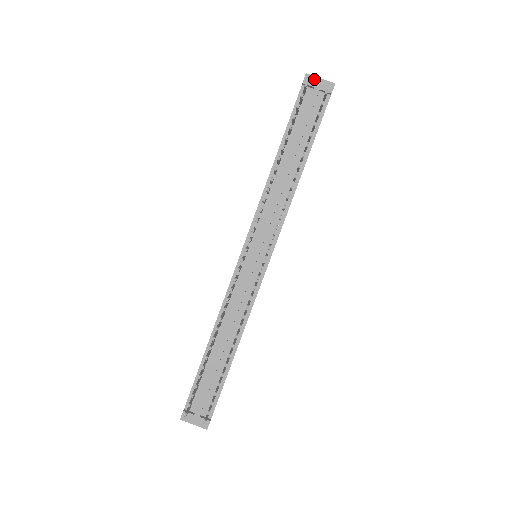
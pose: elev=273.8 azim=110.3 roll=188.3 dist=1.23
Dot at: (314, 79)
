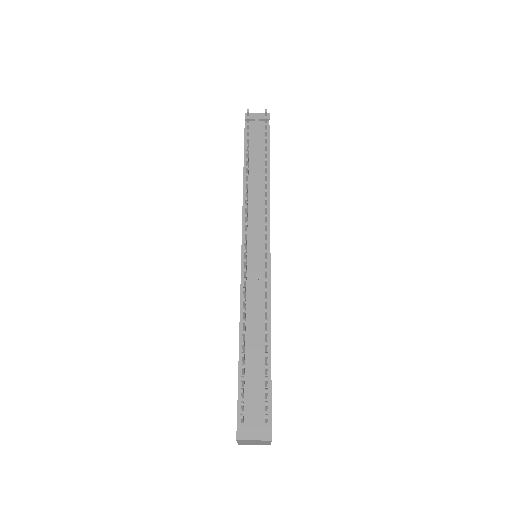
Dot at: (252, 114)
